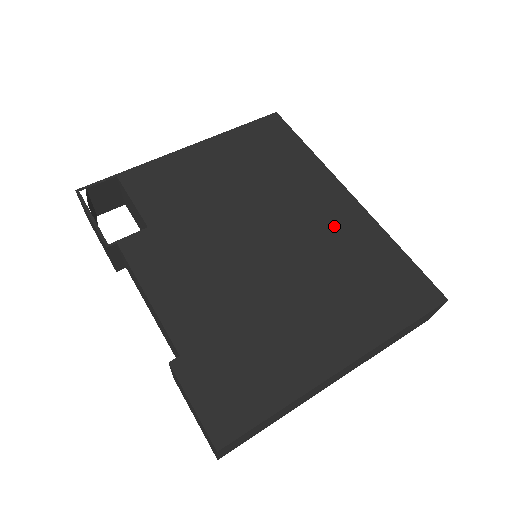
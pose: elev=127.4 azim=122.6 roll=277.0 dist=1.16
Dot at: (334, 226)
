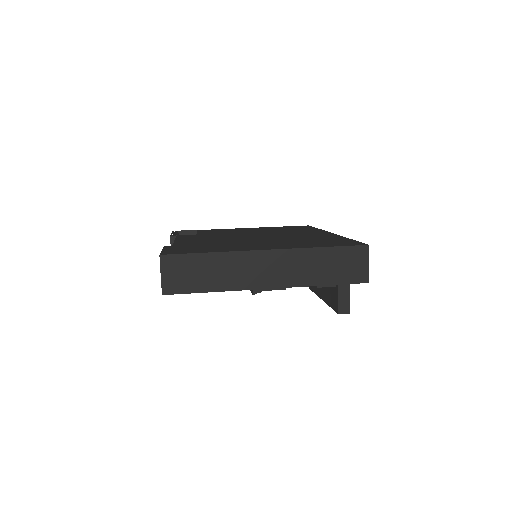
Dot at: (309, 236)
